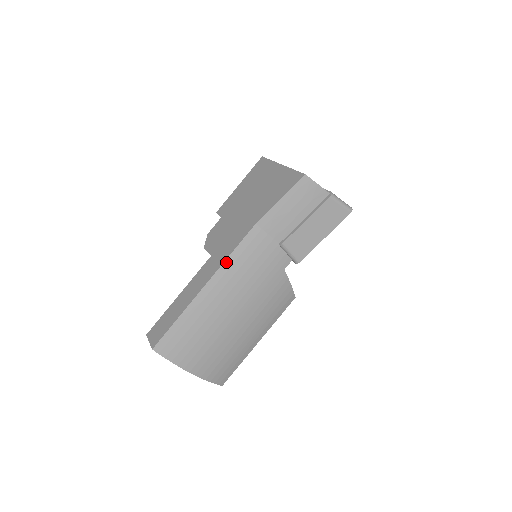
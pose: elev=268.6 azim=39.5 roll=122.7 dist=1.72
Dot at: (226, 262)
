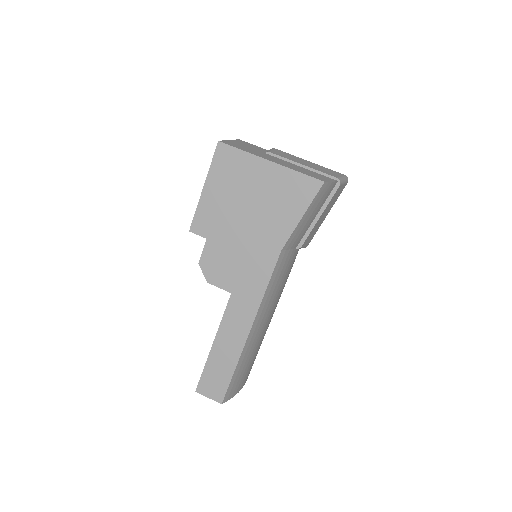
Dot at: (263, 299)
